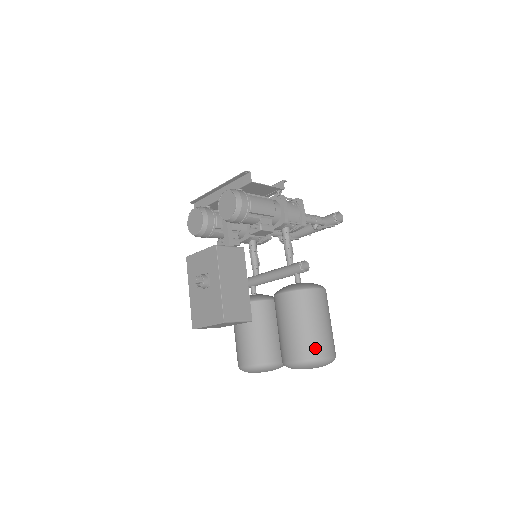
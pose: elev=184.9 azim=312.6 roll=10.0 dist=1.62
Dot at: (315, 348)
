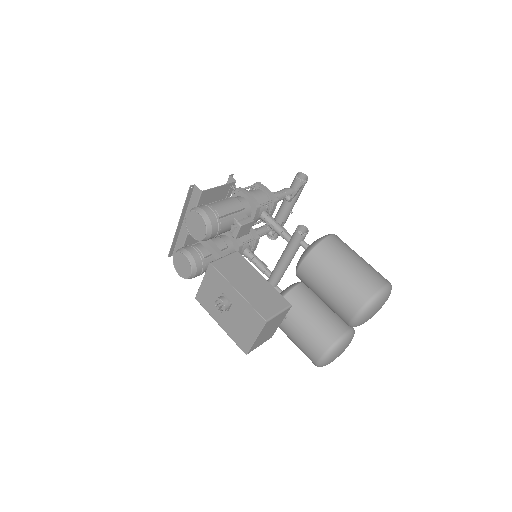
Dot at: (365, 287)
